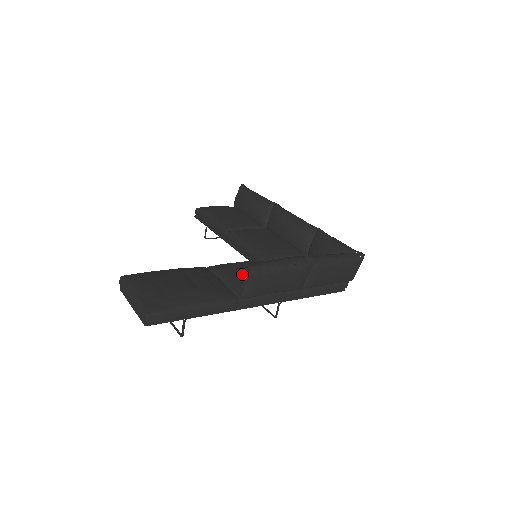
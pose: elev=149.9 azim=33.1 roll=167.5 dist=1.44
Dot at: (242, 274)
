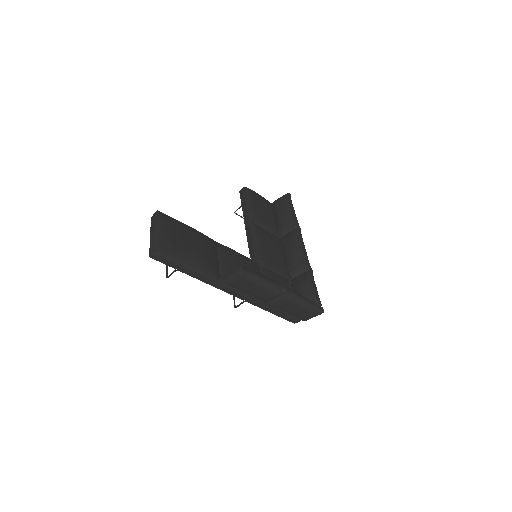
Dot at: (235, 265)
